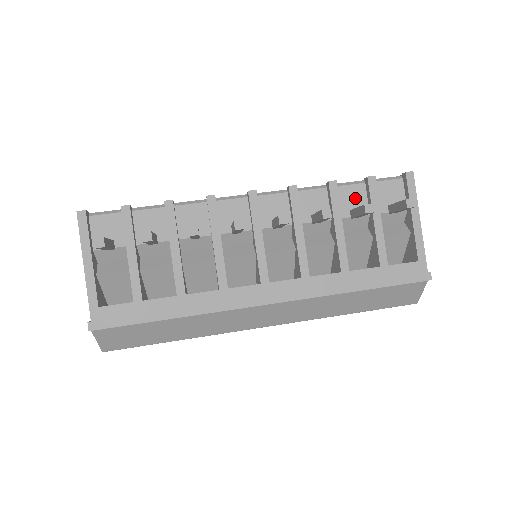
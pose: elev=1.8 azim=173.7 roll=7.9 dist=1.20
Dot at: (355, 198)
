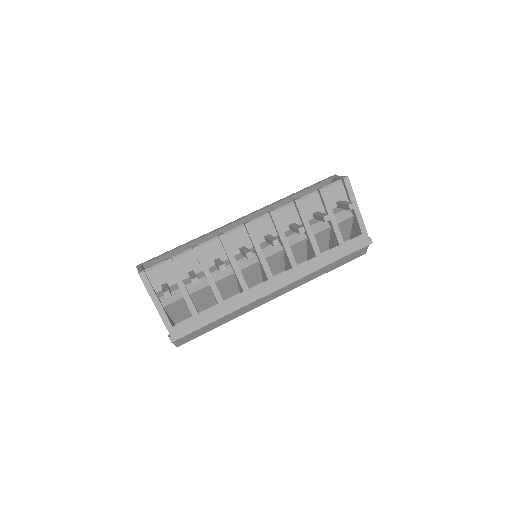
Dot at: (314, 205)
